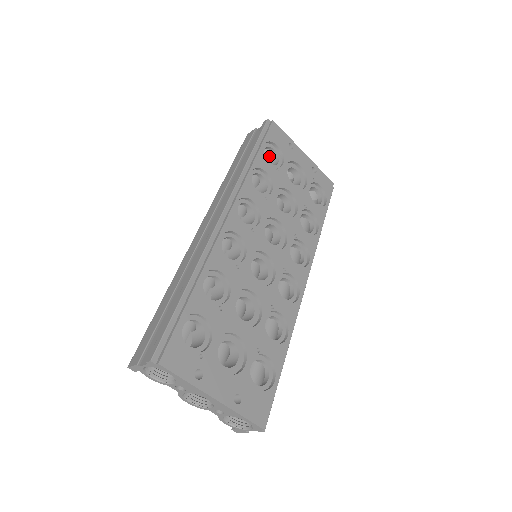
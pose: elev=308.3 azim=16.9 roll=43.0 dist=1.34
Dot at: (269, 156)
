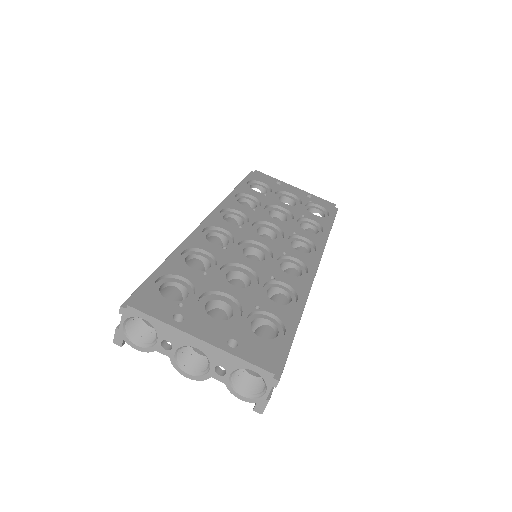
Dot at: occluded
